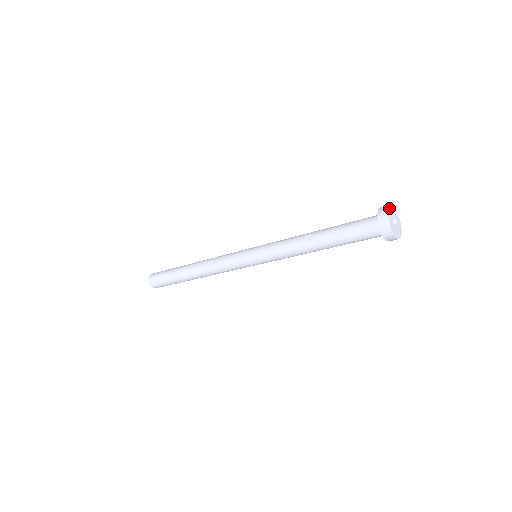
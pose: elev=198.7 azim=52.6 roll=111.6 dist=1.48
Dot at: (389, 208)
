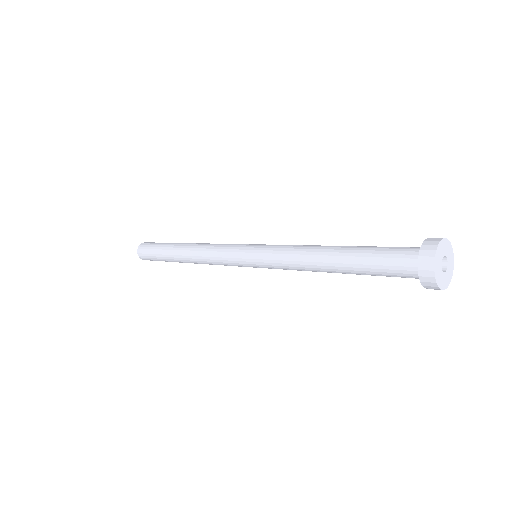
Dot at: (435, 269)
